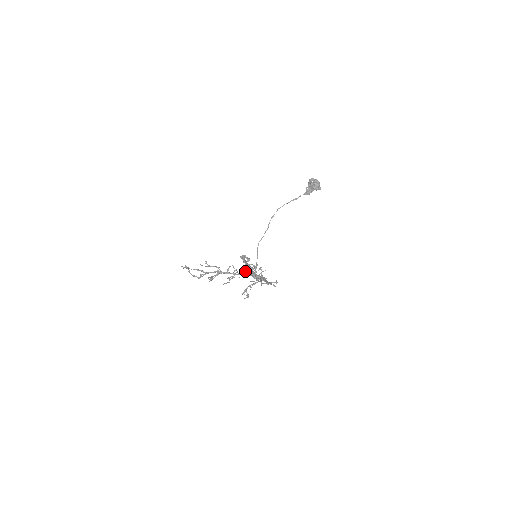
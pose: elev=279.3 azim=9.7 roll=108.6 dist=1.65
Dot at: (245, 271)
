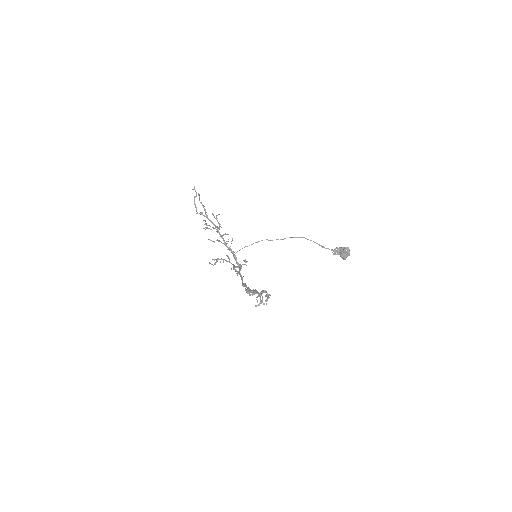
Dot at: (252, 294)
